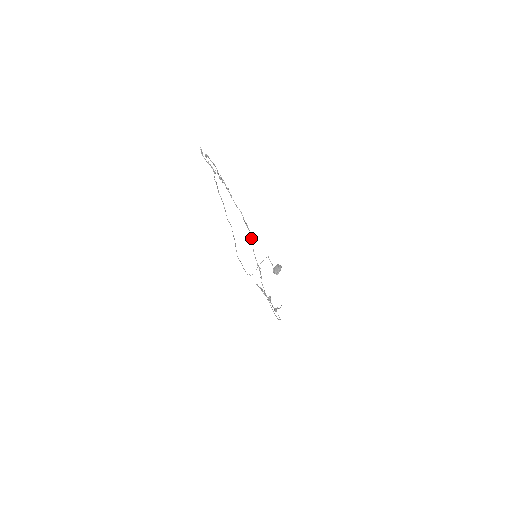
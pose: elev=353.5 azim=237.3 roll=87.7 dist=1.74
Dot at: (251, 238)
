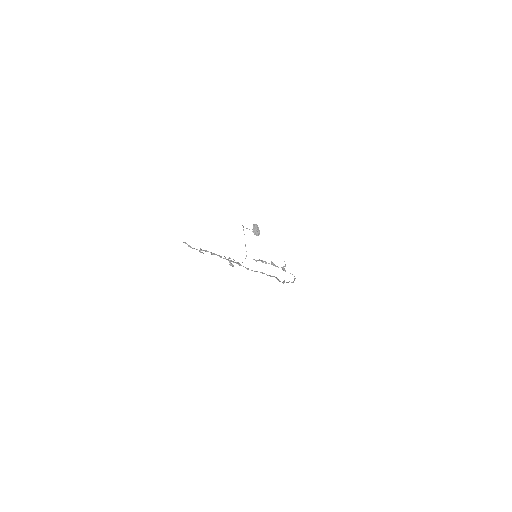
Dot at: occluded
